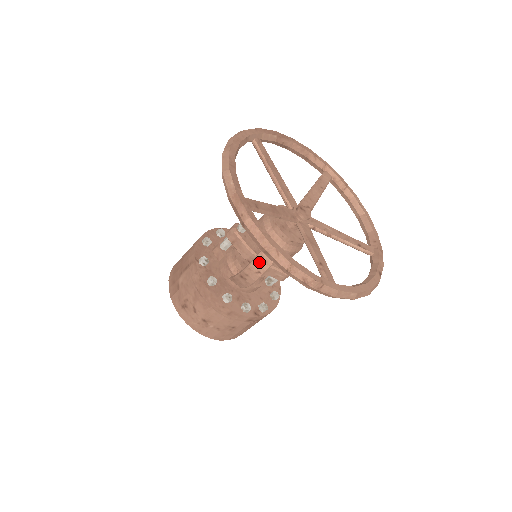
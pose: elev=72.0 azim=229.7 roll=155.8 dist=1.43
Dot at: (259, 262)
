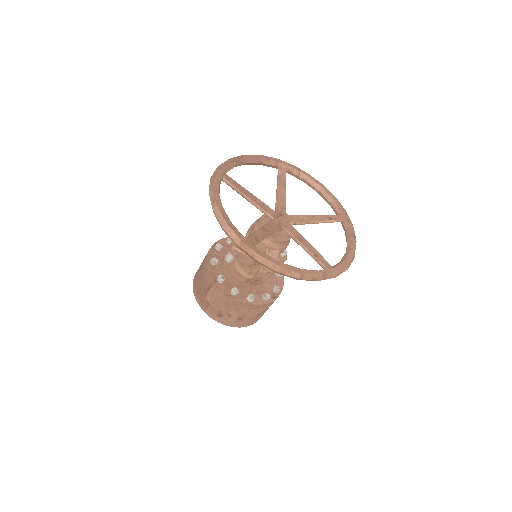
Dot at: occluded
